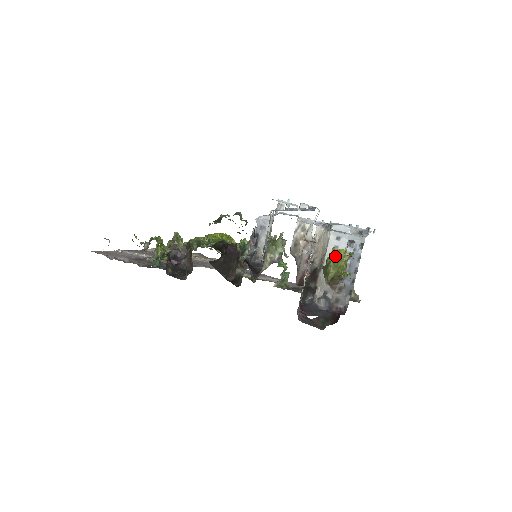
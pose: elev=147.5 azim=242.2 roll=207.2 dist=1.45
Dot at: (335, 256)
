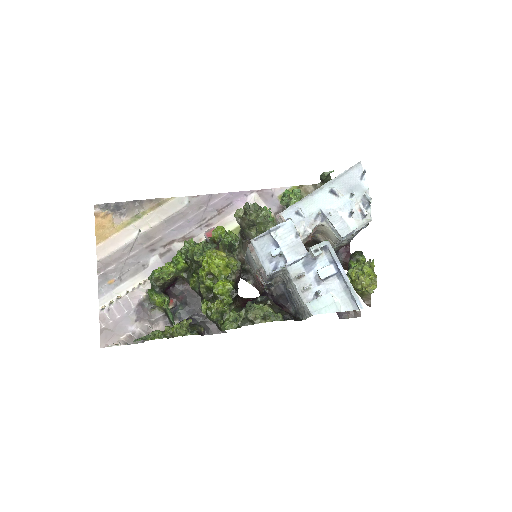
Dot at: (366, 290)
